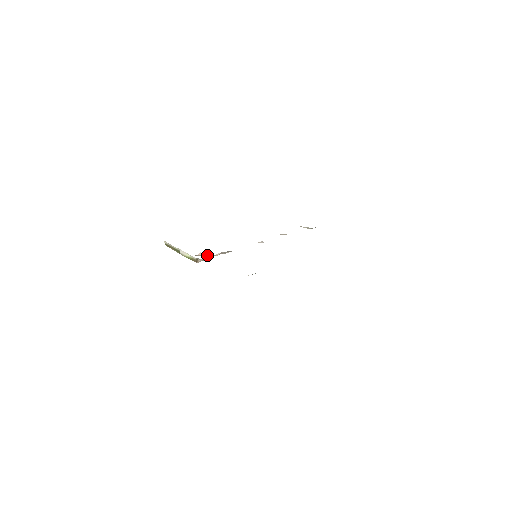
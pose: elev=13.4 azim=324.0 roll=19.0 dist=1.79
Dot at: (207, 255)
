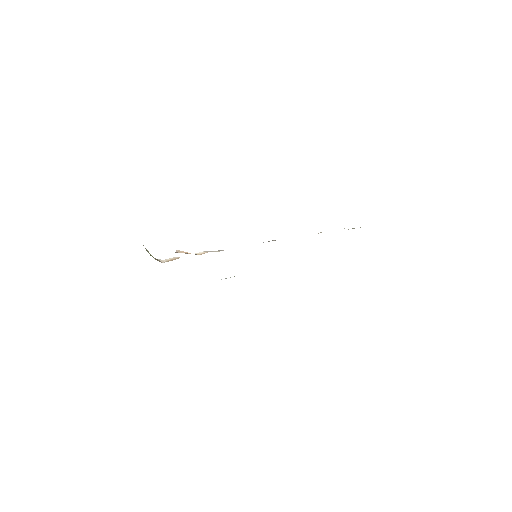
Dot at: (187, 253)
